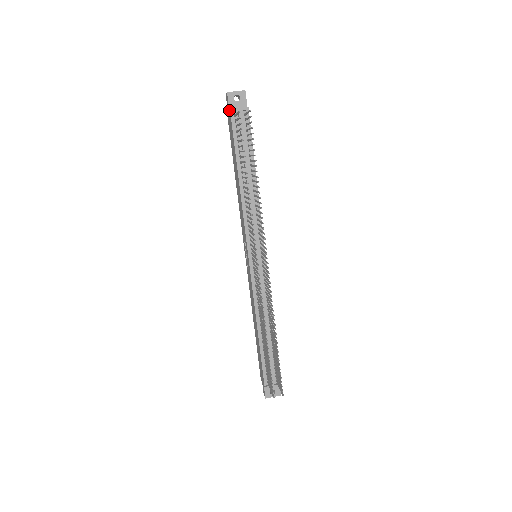
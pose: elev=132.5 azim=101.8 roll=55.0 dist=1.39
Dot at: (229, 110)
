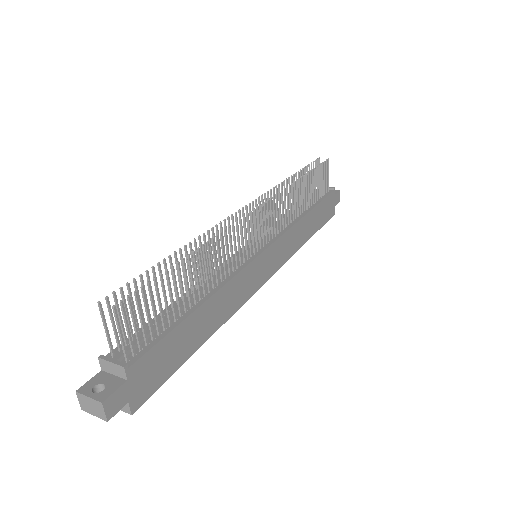
Dot at: occluded
